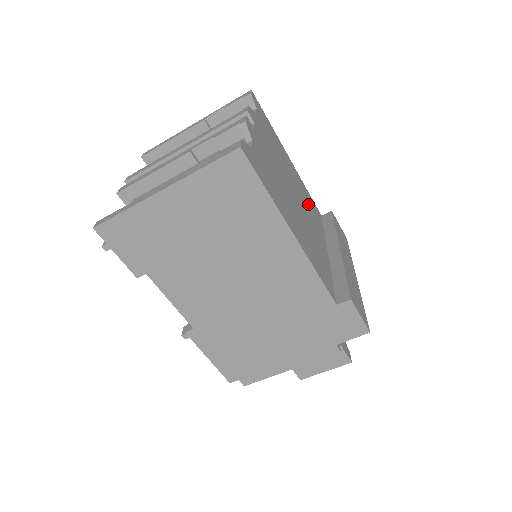
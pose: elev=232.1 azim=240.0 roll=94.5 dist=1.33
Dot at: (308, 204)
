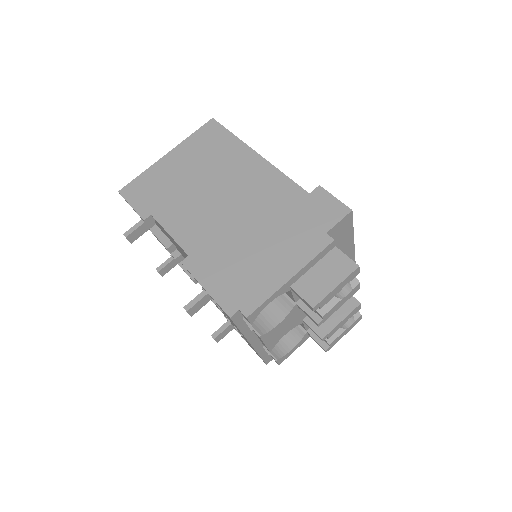
Dot at: occluded
